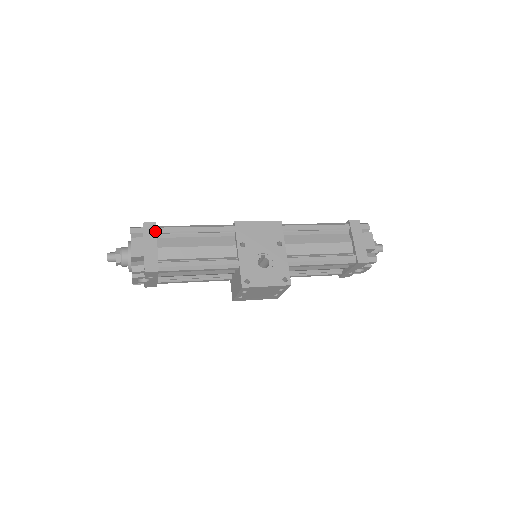
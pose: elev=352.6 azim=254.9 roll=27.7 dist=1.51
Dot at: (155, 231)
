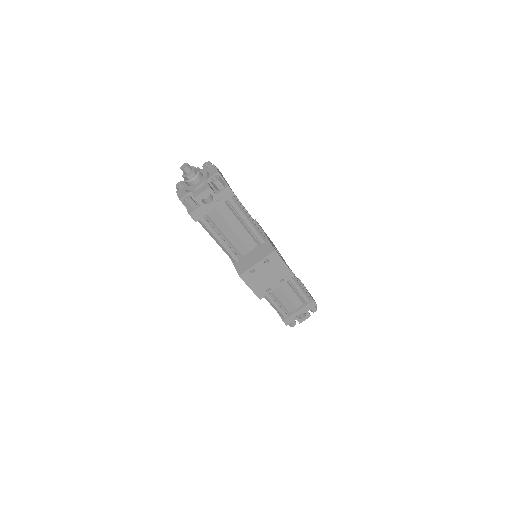
Dot at: occluded
